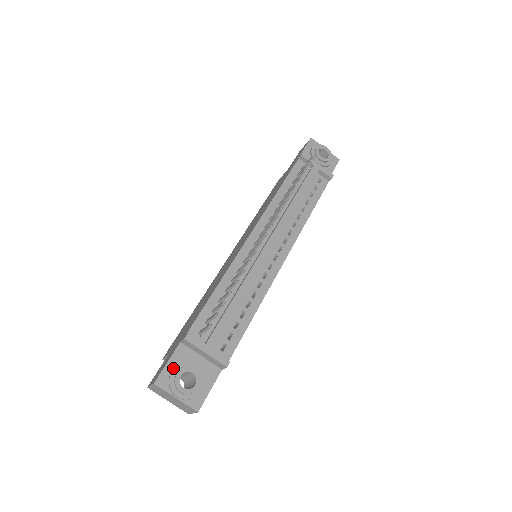
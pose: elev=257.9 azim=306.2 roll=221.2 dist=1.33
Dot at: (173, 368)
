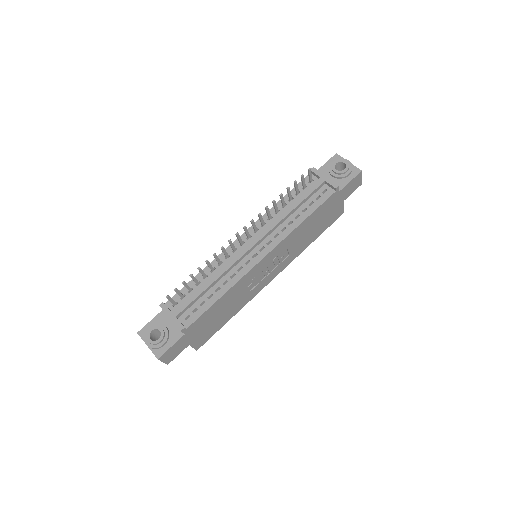
Dot at: (152, 326)
